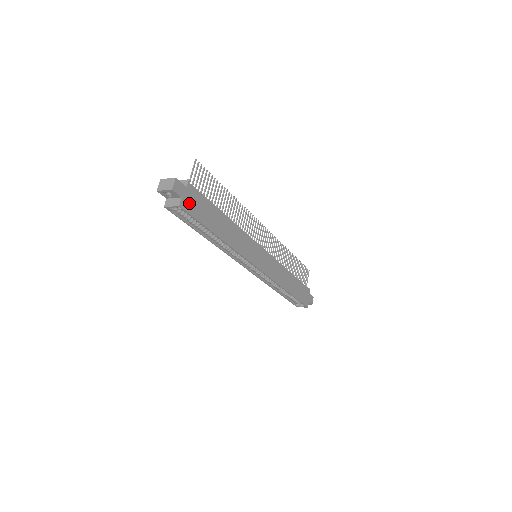
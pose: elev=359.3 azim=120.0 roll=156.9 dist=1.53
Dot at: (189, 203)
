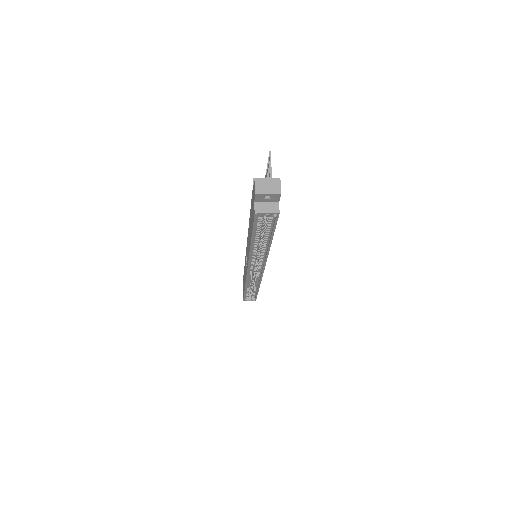
Dot at: occluded
